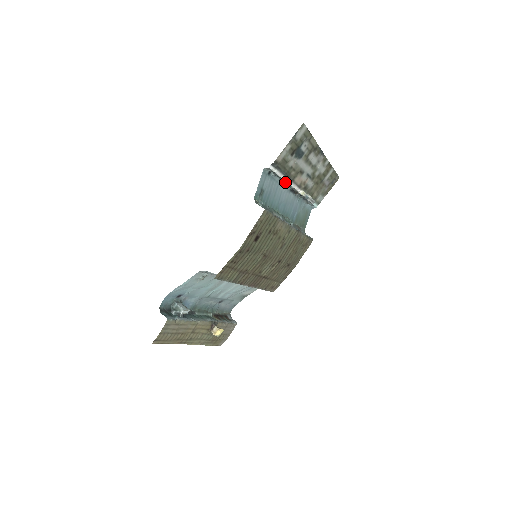
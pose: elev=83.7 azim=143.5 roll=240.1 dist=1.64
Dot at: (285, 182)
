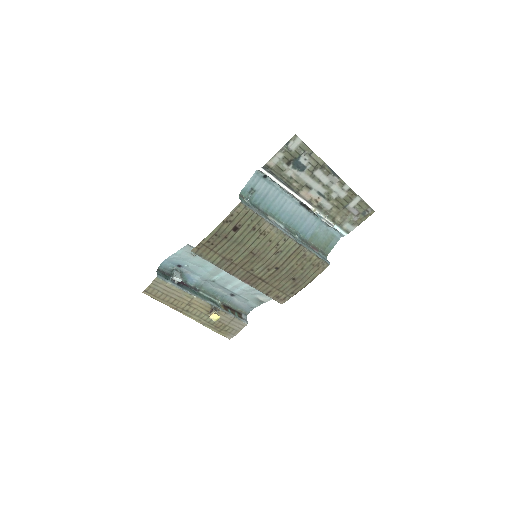
Dot at: (288, 192)
